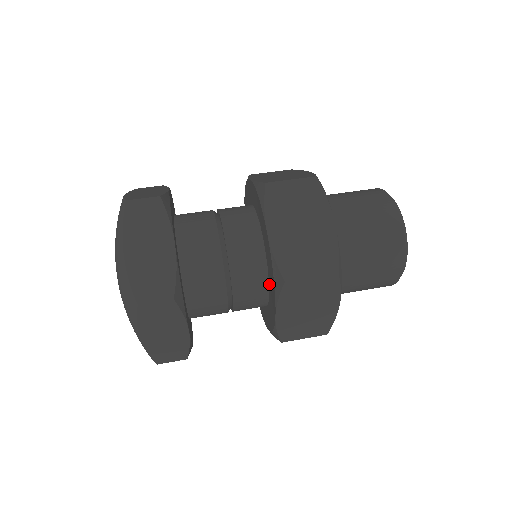
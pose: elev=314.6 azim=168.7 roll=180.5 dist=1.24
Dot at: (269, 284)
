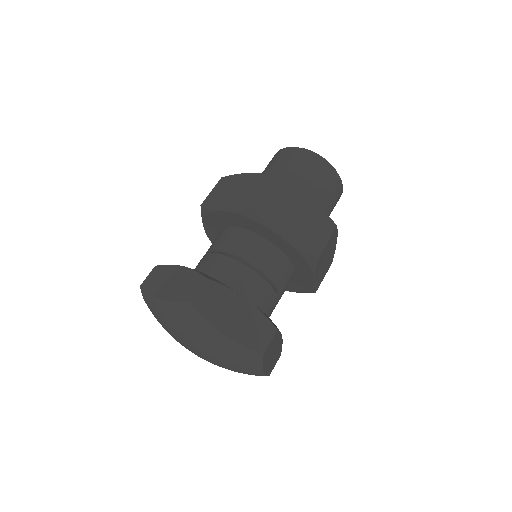
Dot at: (294, 267)
